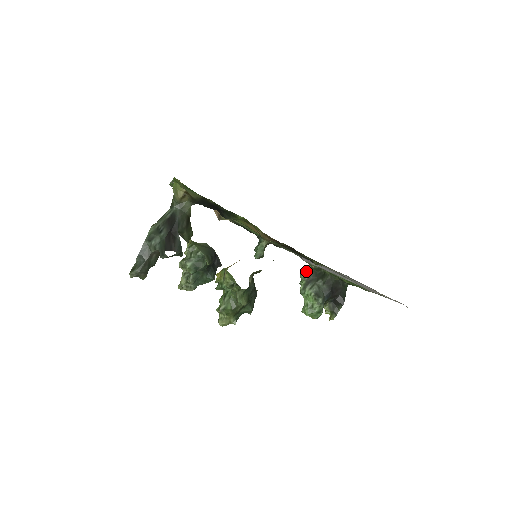
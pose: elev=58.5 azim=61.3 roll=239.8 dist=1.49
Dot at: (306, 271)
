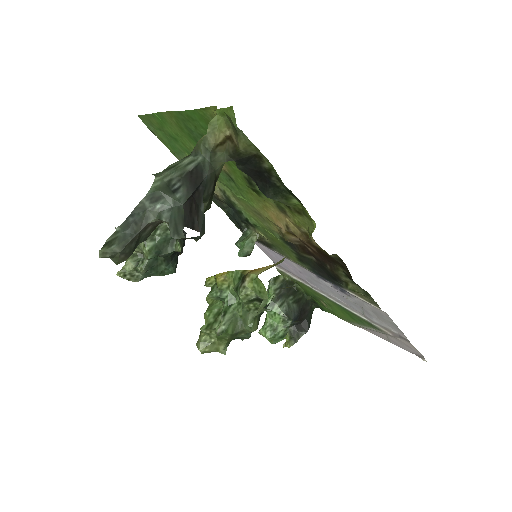
Dot at: (278, 282)
